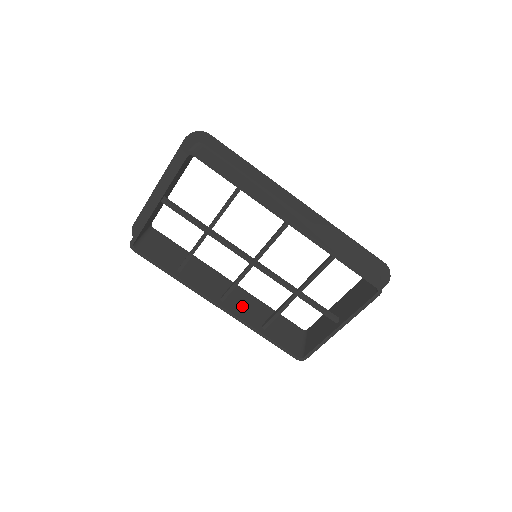
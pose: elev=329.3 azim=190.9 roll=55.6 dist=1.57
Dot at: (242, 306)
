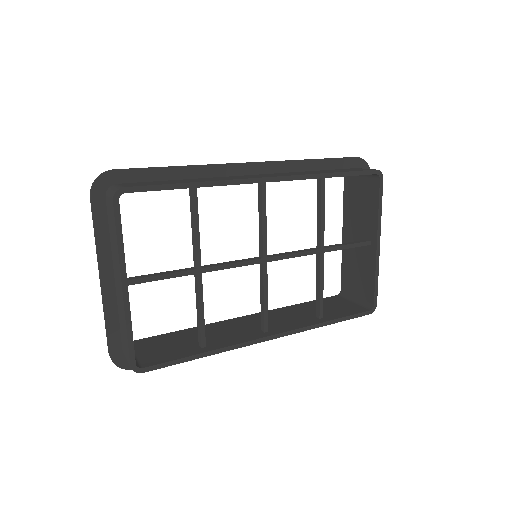
Dot at: (283, 321)
